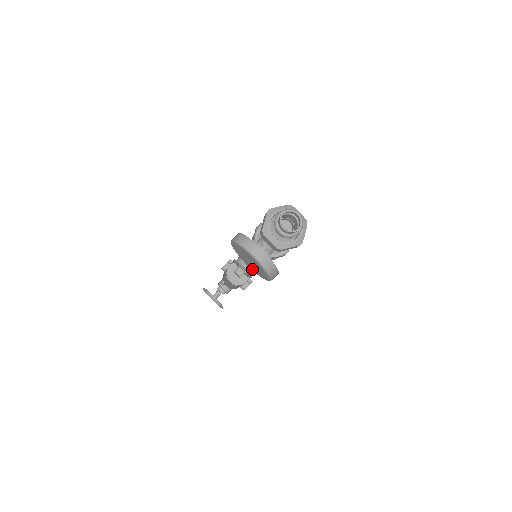
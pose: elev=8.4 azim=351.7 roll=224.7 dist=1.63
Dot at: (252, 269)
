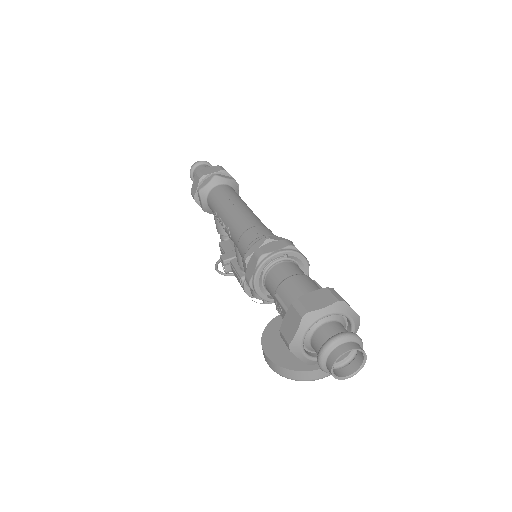
Dot at: occluded
